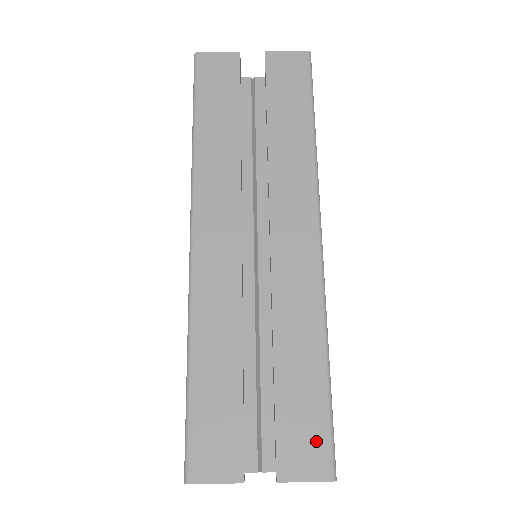
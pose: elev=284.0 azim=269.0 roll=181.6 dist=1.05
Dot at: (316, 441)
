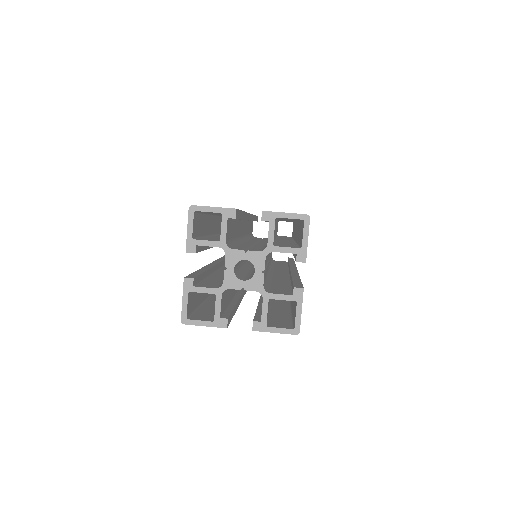
Dot at: occluded
